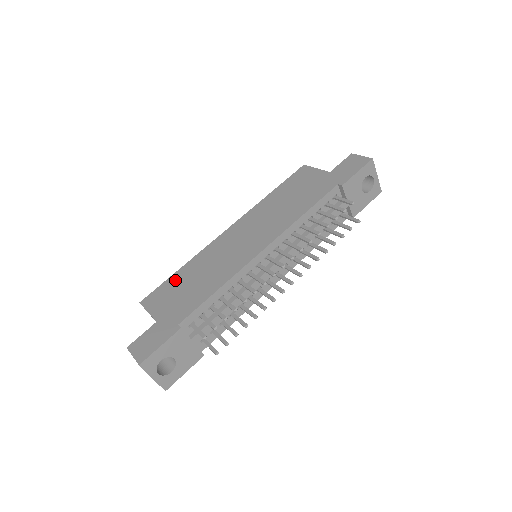
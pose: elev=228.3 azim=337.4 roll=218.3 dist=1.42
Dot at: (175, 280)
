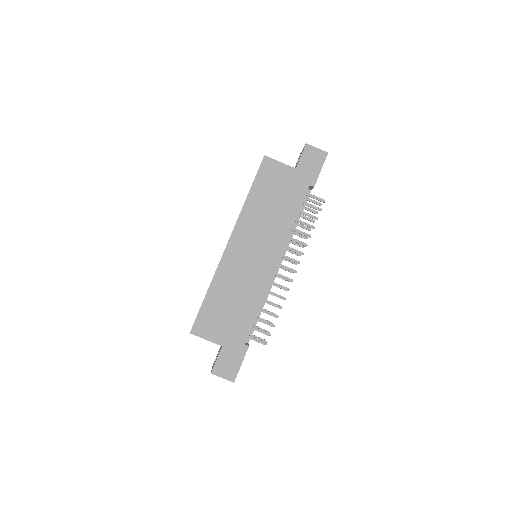
Dot at: (211, 305)
